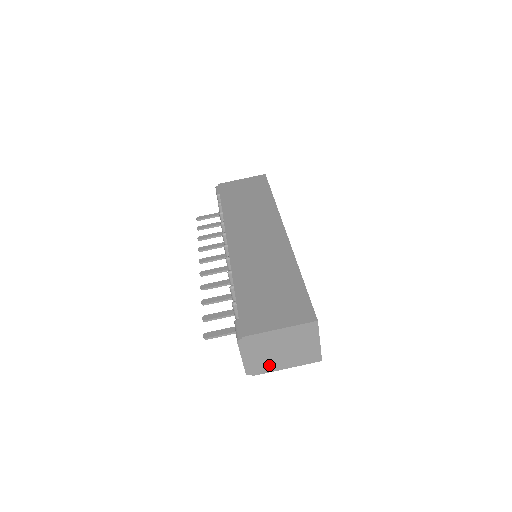
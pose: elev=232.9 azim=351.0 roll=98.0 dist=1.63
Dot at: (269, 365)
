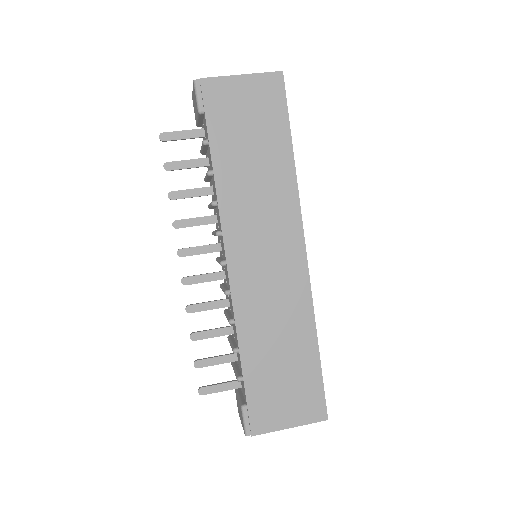
Dot at: occluded
